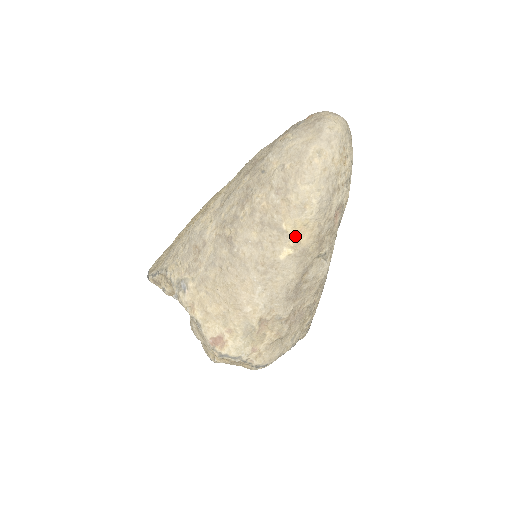
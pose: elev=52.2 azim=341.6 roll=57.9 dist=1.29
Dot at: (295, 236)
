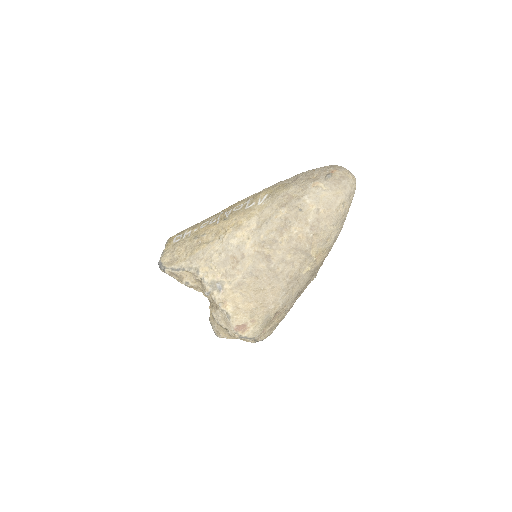
Dot at: (315, 259)
